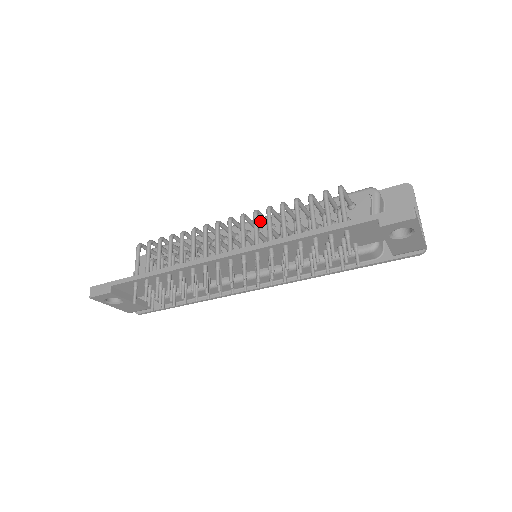
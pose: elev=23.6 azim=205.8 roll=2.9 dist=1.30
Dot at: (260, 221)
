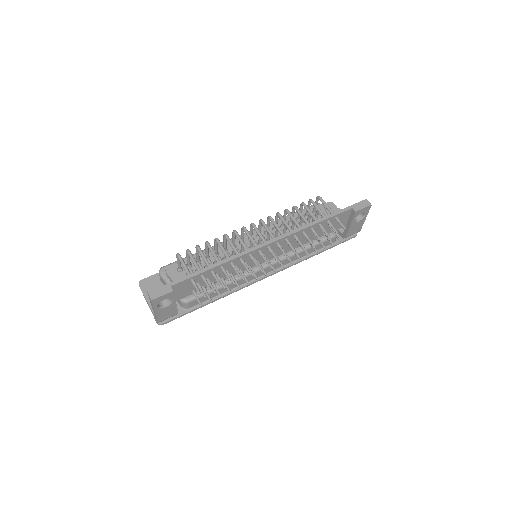
Dot at: occluded
